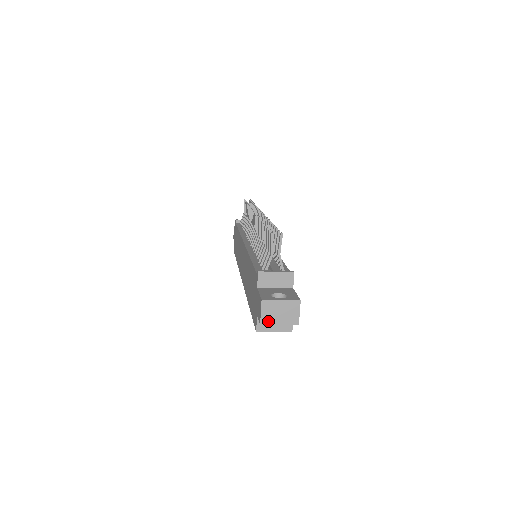
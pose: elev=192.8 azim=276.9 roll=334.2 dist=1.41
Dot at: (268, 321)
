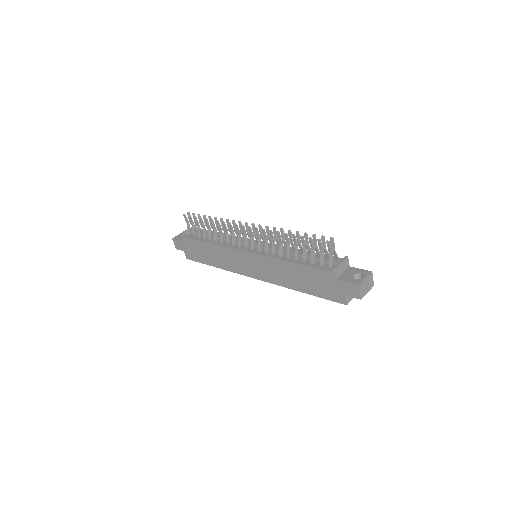
Dot at: (363, 295)
